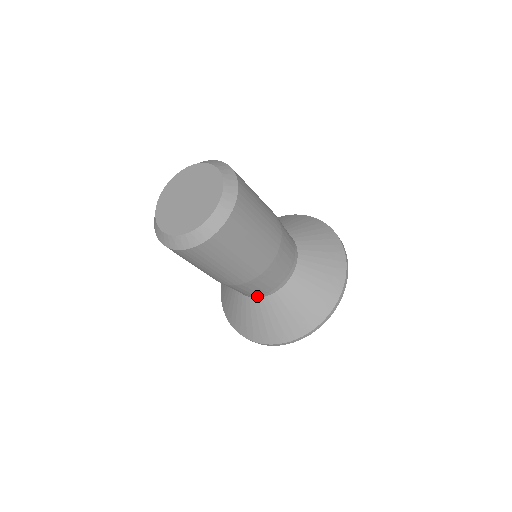
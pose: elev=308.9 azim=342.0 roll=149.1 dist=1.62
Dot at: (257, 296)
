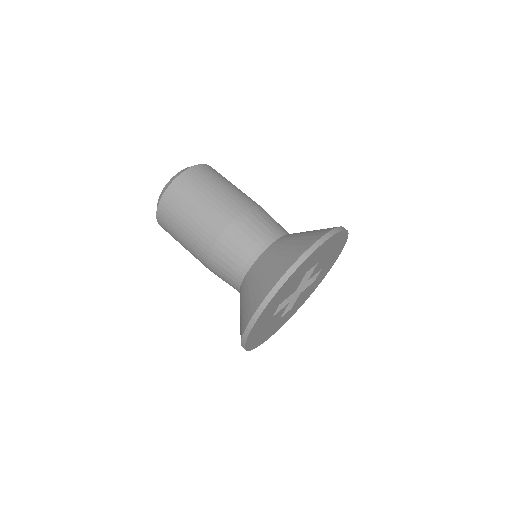
Dot at: (238, 290)
